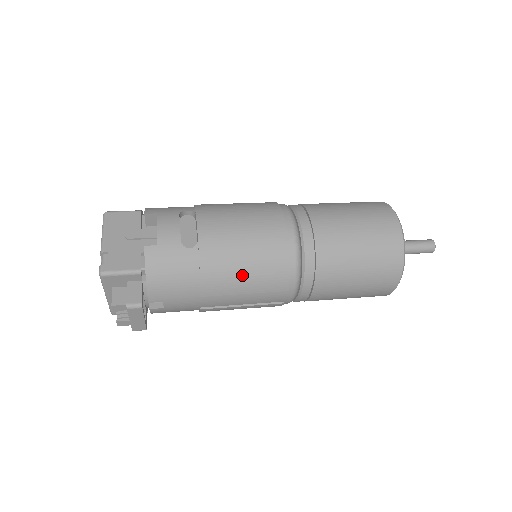
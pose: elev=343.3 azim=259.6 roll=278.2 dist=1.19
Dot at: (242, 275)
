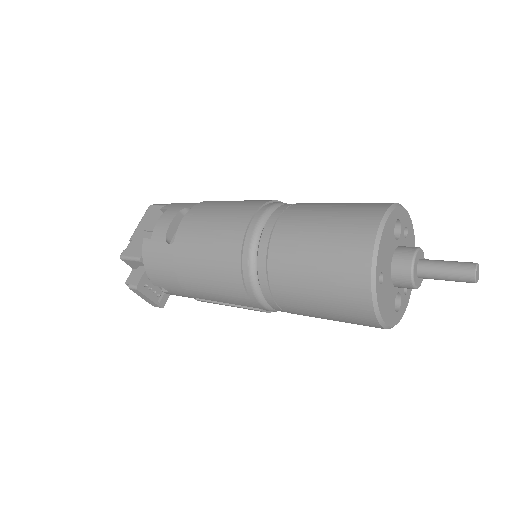
Dot at: (204, 275)
